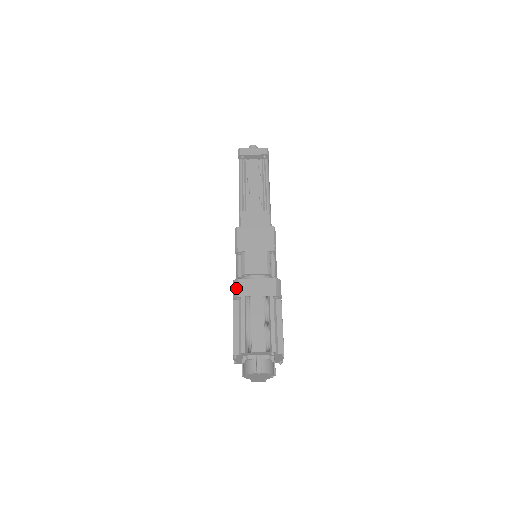
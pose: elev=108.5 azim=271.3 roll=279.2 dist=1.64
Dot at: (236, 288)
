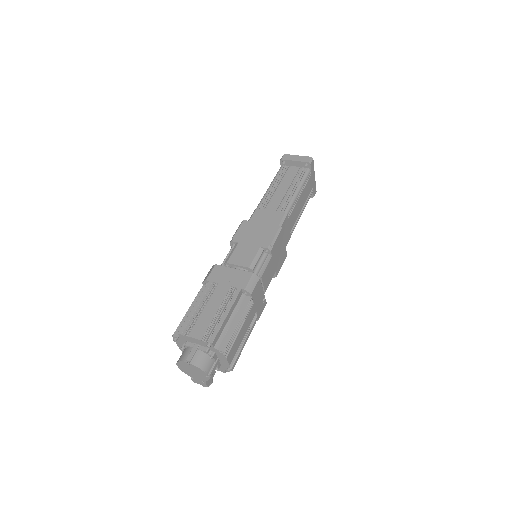
Dot at: (209, 272)
